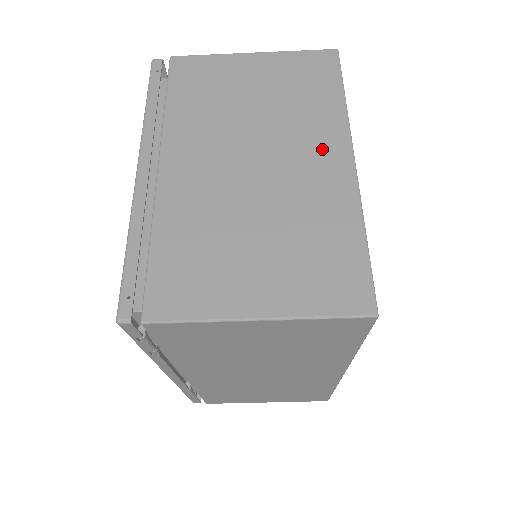
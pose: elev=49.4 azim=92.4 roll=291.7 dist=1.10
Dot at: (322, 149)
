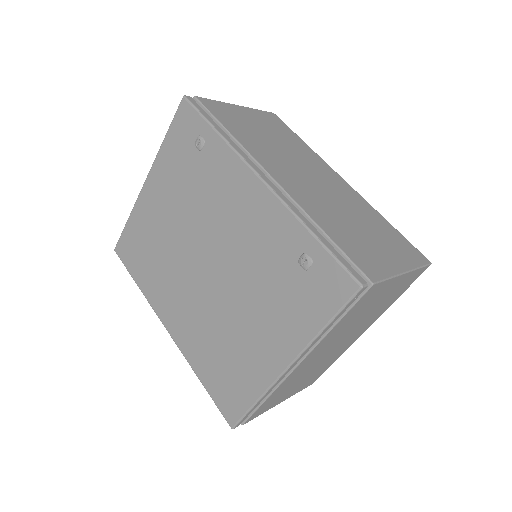
Dot at: (362, 330)
